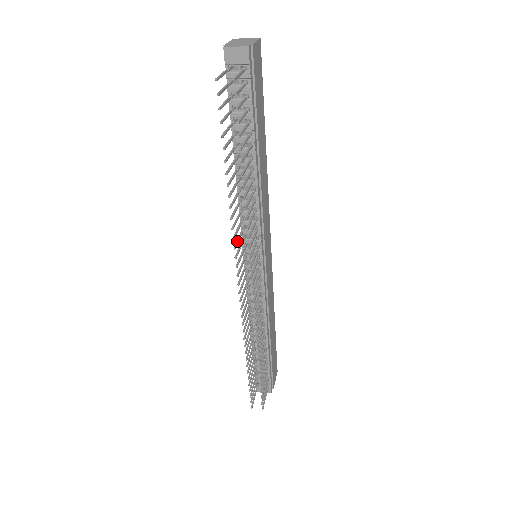
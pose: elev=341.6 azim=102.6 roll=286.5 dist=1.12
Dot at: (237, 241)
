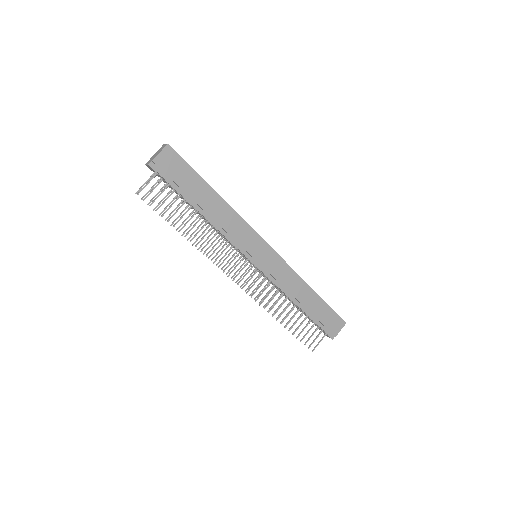
Dot at: (218, 257)
